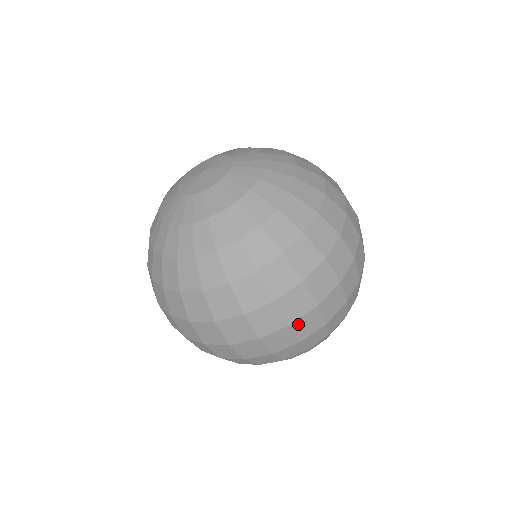
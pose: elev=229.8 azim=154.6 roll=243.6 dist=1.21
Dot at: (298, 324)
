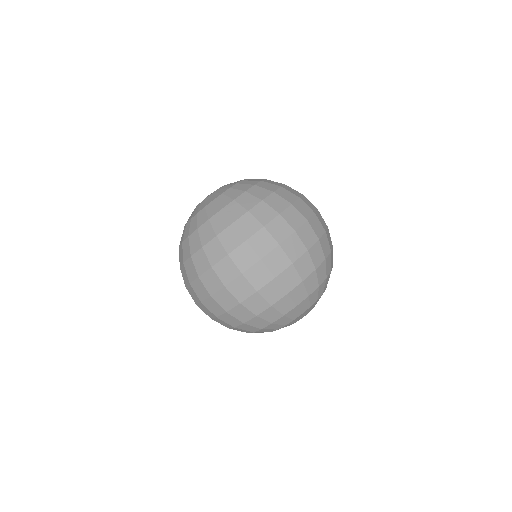
Dot at: (268, 260)
